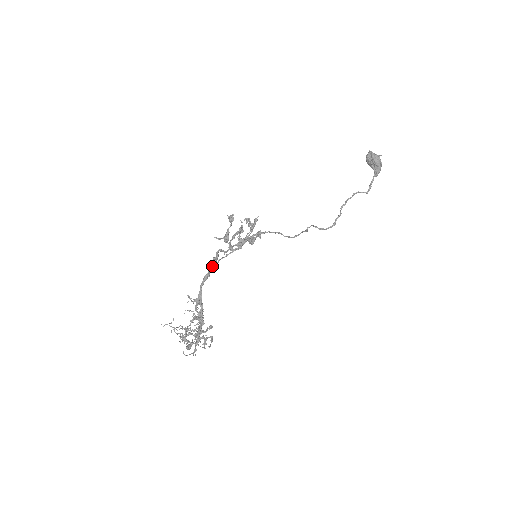
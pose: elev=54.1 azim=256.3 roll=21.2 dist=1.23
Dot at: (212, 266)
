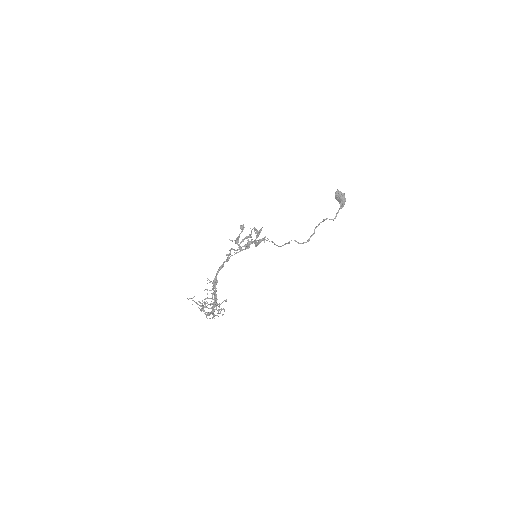
Dot at: (226, 260)
